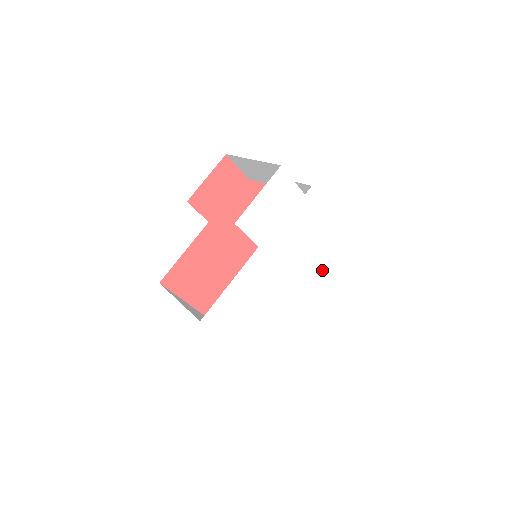
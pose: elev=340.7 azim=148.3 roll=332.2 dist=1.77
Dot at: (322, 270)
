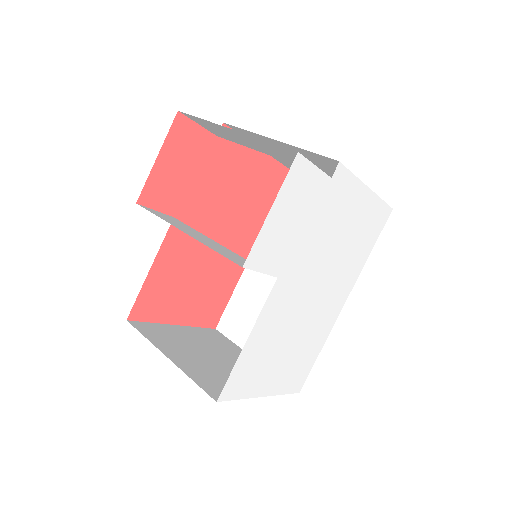
Dot at: (352, 260)
